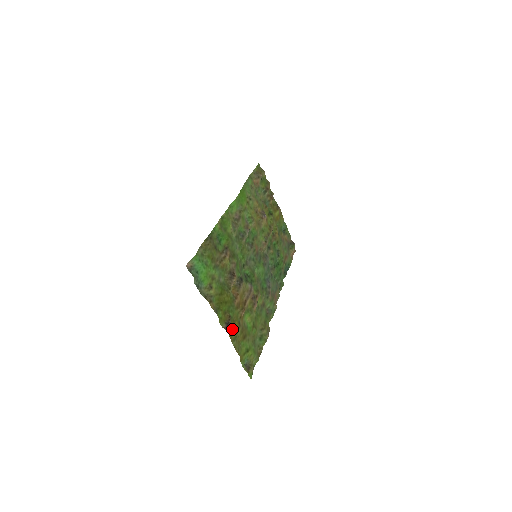
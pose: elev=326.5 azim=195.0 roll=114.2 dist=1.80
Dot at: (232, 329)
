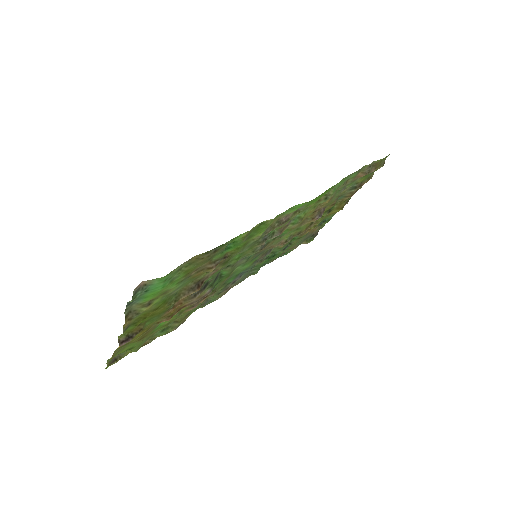
Dot at: occluded
